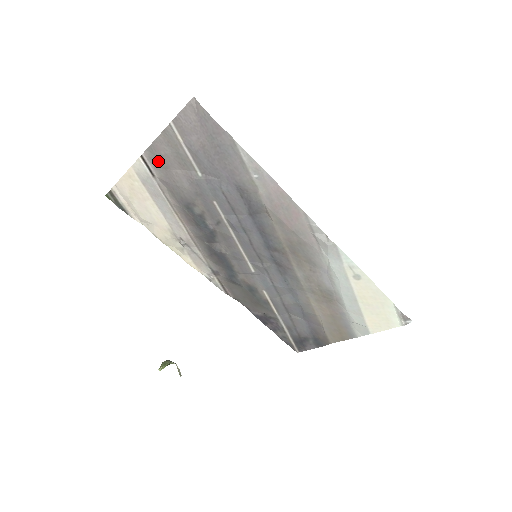
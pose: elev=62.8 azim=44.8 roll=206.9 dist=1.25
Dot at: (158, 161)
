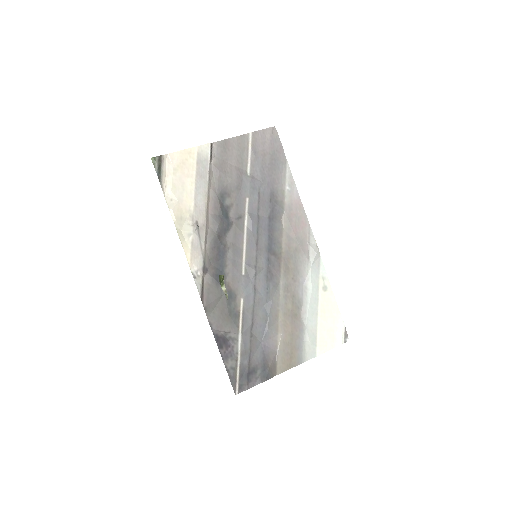
Dot at: (222, 152)
